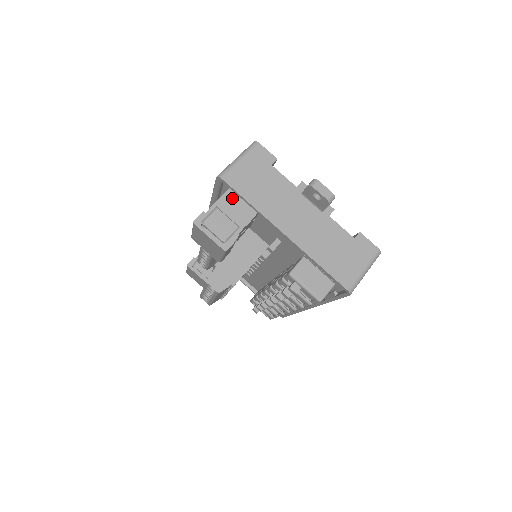
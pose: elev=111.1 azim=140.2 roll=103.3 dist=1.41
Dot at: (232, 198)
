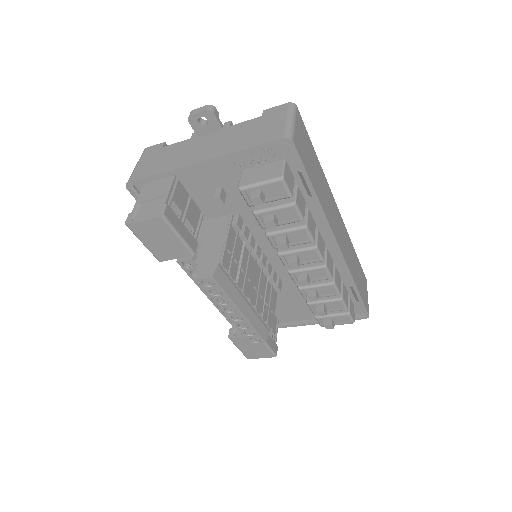
Dot at: (148, 189)
